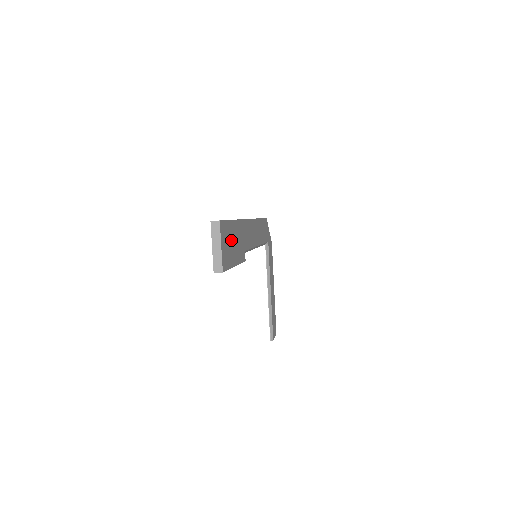
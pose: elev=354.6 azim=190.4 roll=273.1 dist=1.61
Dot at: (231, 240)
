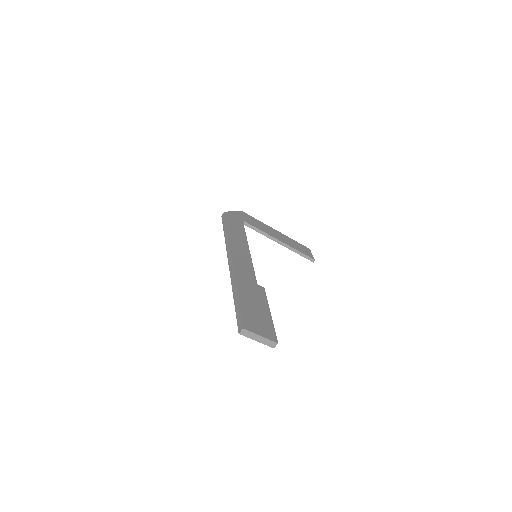
Dot at: (253, 311)
